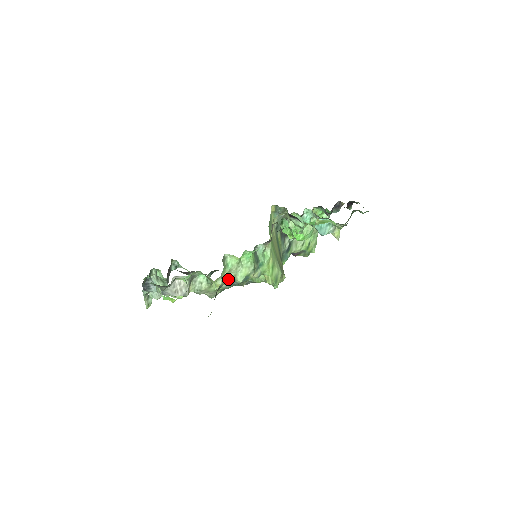
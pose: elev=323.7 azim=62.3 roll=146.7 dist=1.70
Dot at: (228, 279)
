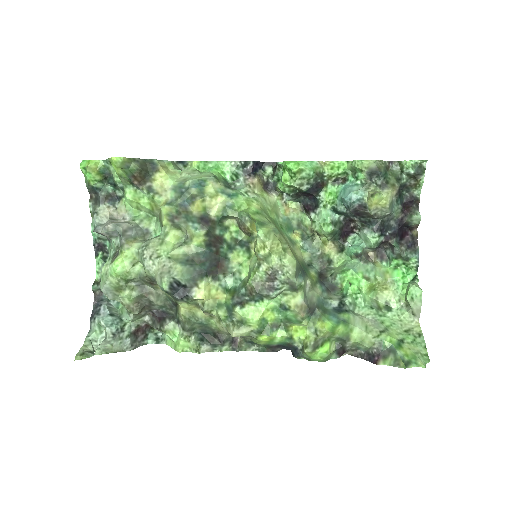
Dot at: (175, 182)
